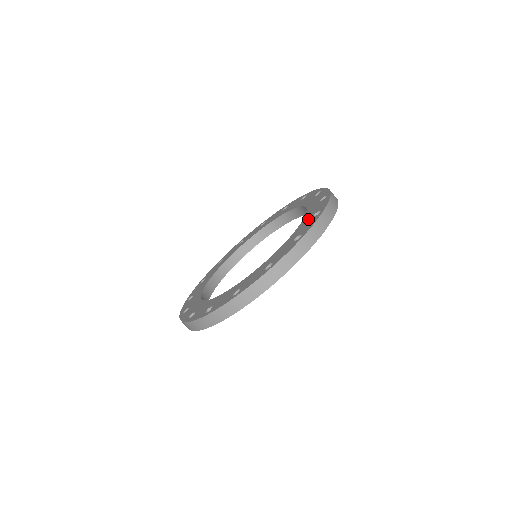
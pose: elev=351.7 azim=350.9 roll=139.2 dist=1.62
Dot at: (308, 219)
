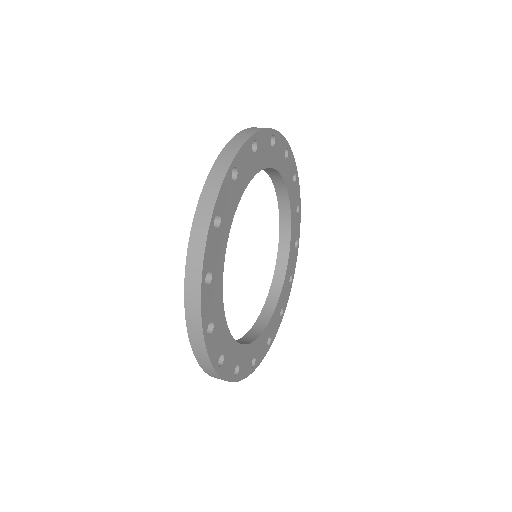
Dot at: occluded
